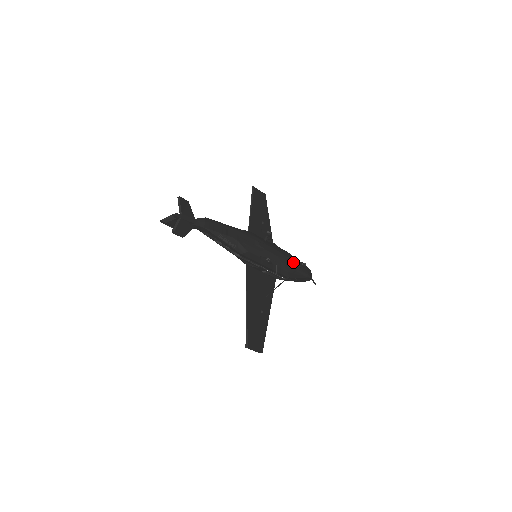
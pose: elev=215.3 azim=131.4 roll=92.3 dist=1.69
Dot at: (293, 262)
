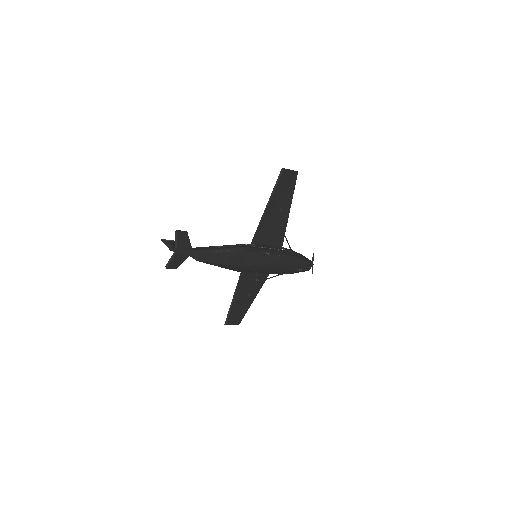
Dot at: (290, 266)
